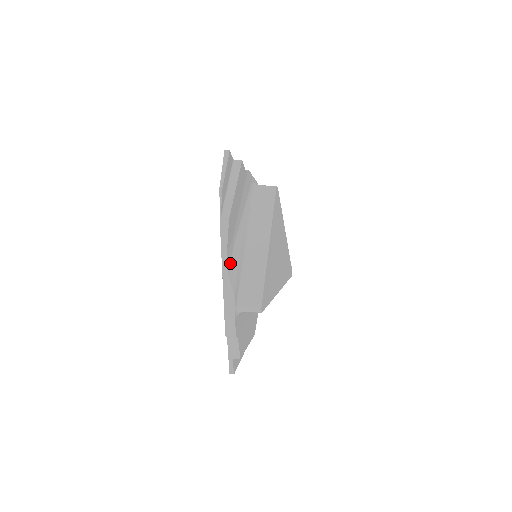
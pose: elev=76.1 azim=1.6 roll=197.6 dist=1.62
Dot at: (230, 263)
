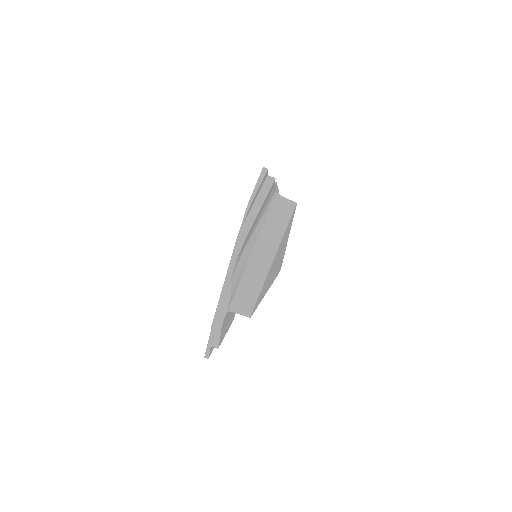
Dot at: (235, 268)
